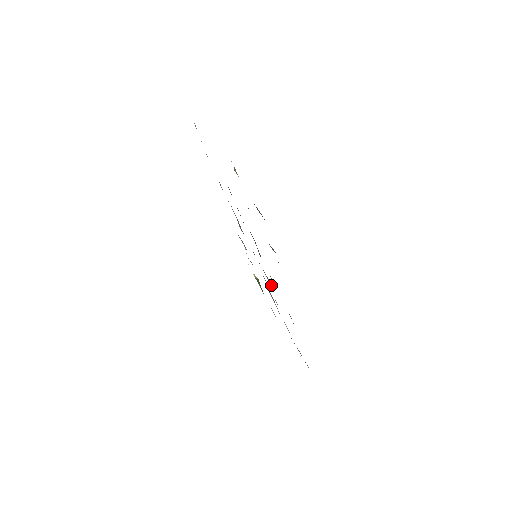
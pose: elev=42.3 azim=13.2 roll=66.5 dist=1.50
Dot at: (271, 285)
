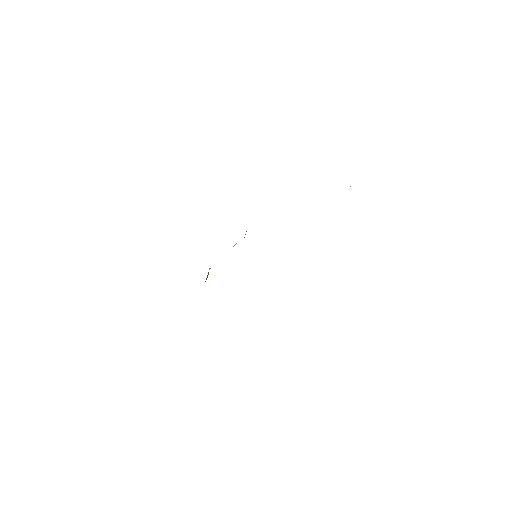
Dot at: occluded
